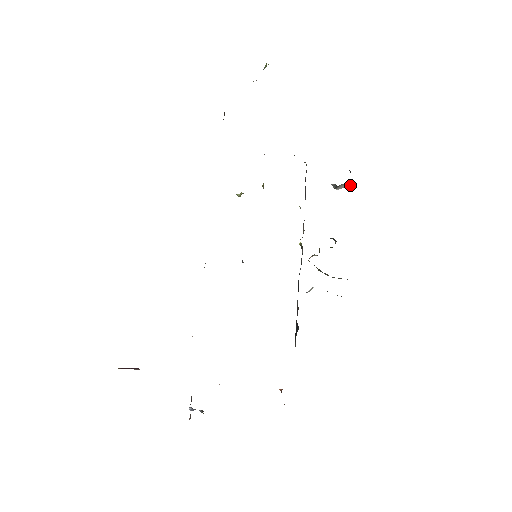
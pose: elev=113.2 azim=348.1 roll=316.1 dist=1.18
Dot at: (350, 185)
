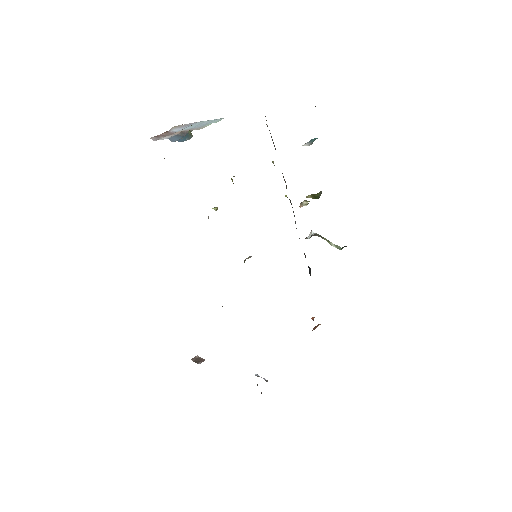
Dot at: occluded
